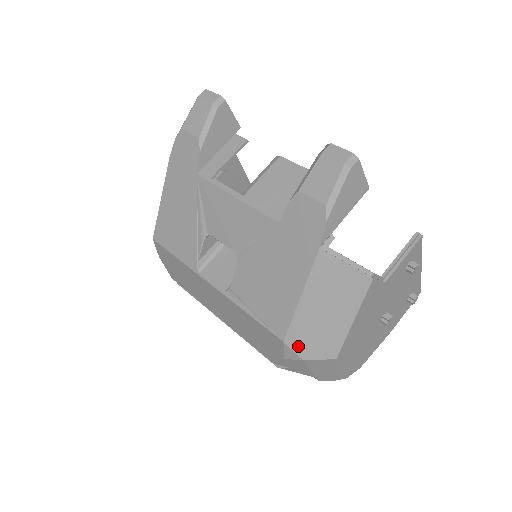
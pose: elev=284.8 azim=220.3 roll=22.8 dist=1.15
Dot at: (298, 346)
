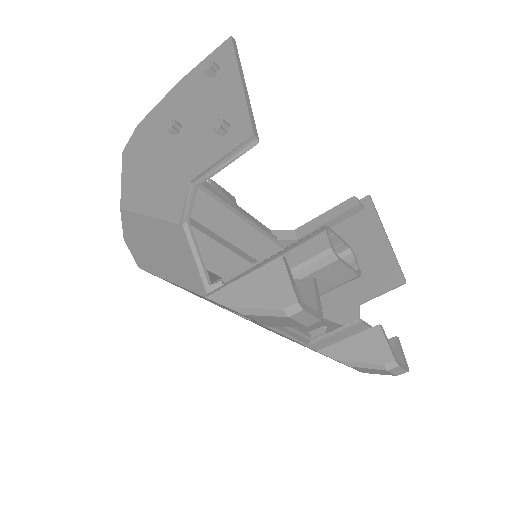
Dot at: occluded
